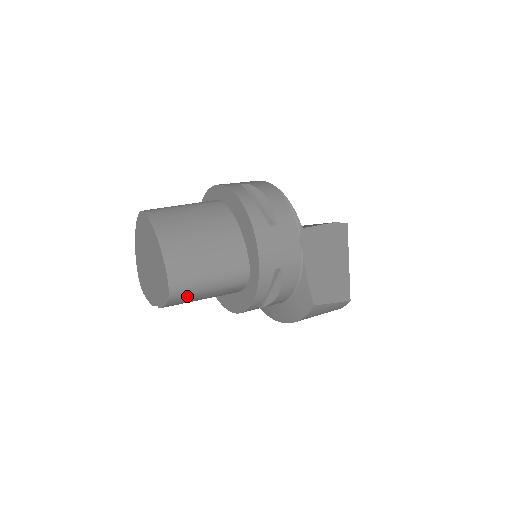
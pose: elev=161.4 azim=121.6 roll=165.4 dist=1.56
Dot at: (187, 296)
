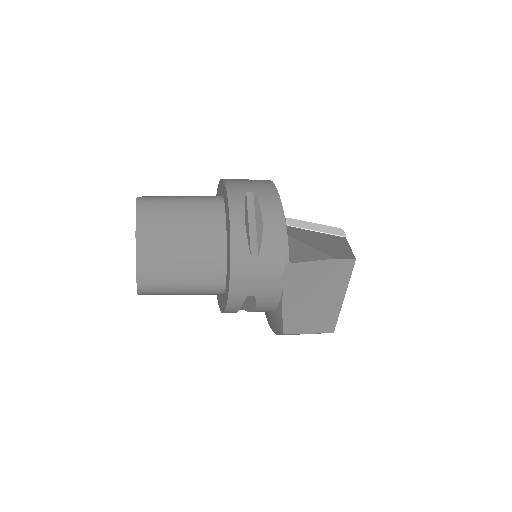
Dot at: (158, 294)
